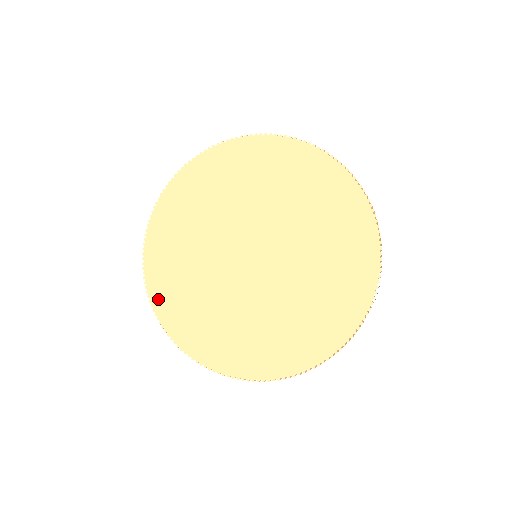
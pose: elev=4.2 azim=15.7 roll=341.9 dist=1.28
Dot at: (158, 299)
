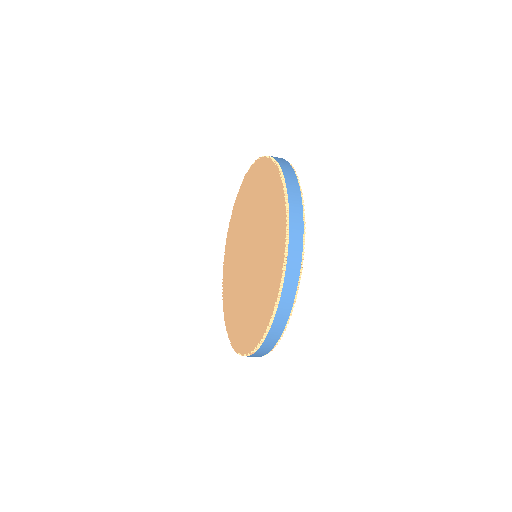
Dot at: (226, 313)
